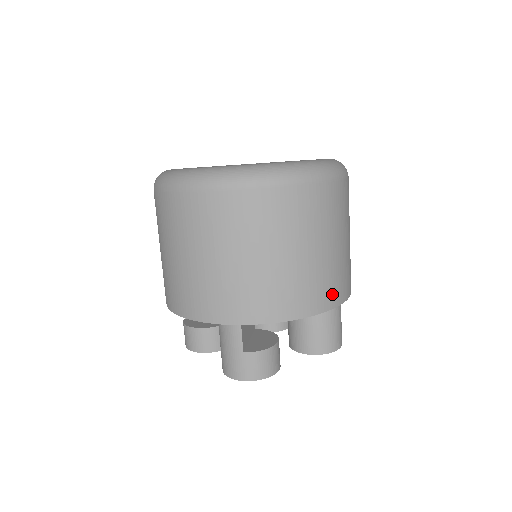
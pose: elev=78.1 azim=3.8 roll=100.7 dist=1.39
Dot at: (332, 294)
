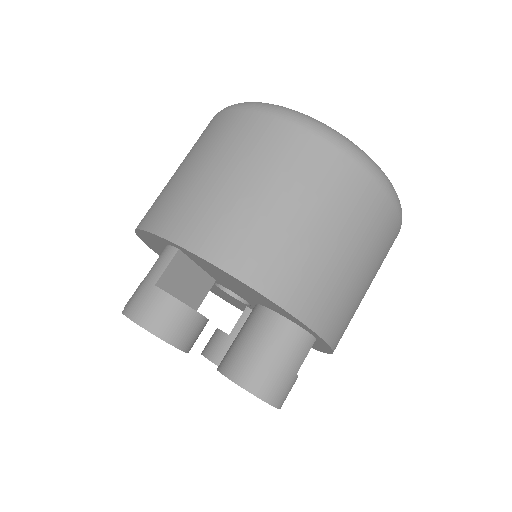
Dot at: (295, 292)
